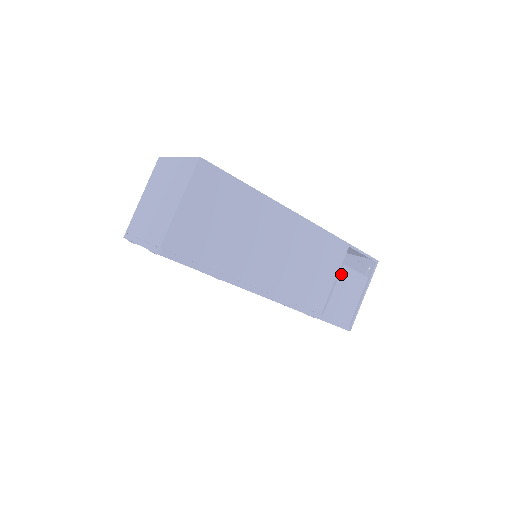
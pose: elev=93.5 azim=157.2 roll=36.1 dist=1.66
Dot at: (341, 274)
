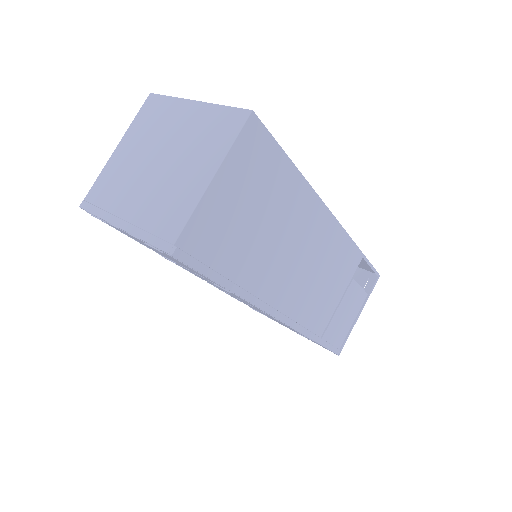
Dot at: (348, 289)
